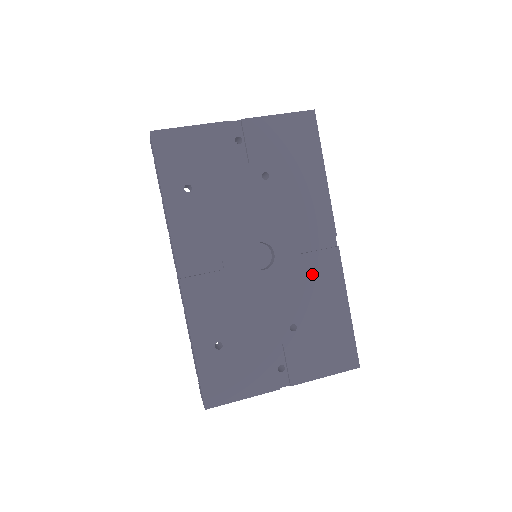
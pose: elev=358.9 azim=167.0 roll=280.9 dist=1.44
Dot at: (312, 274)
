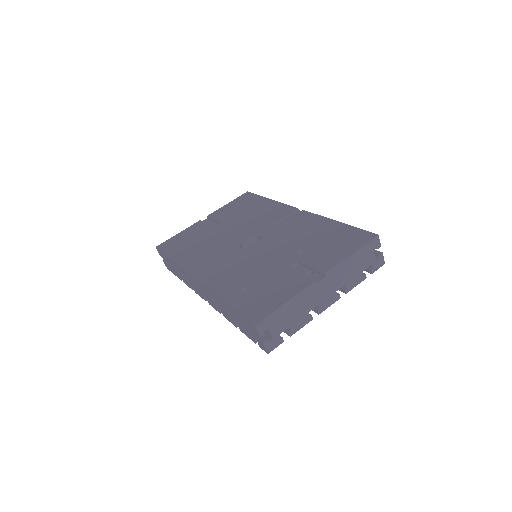
Dot at: (294, 227)
